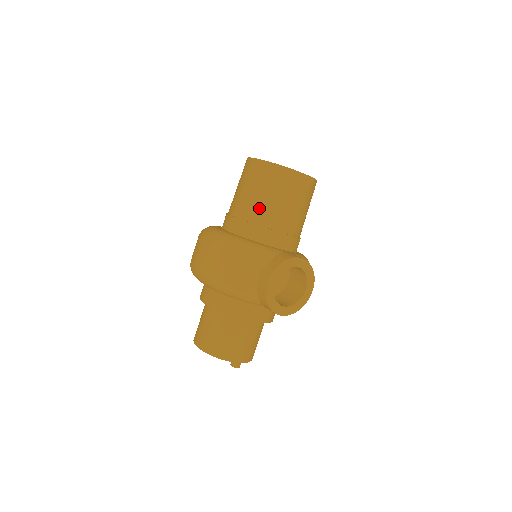
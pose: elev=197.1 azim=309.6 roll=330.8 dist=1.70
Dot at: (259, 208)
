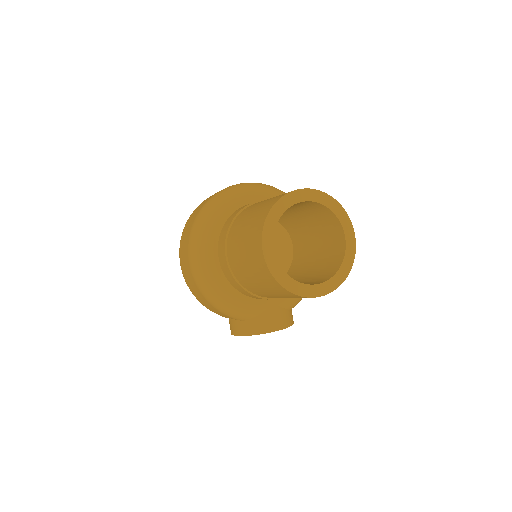
Dot at: (251, 285)
